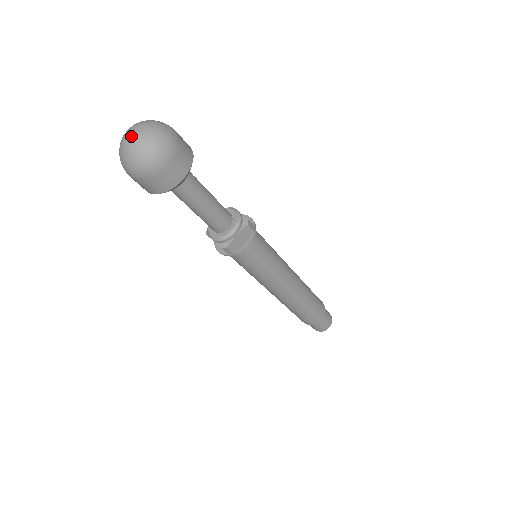
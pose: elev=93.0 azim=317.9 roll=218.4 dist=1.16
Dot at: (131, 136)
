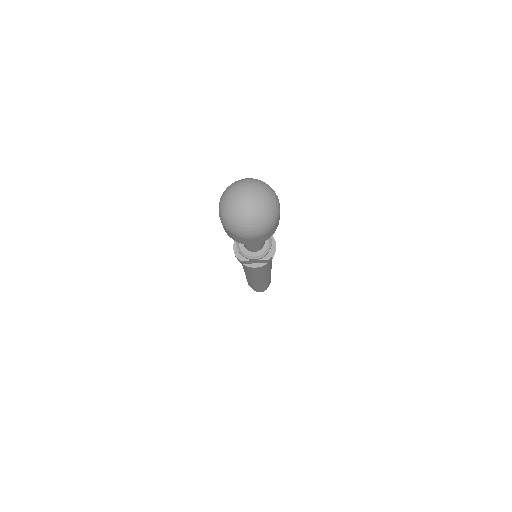
Dot at: (245, 203)
